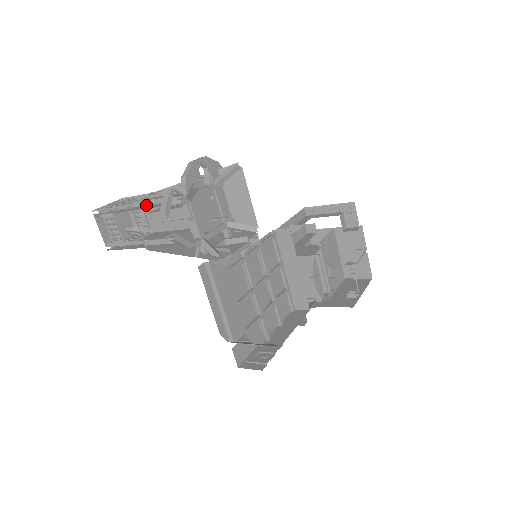
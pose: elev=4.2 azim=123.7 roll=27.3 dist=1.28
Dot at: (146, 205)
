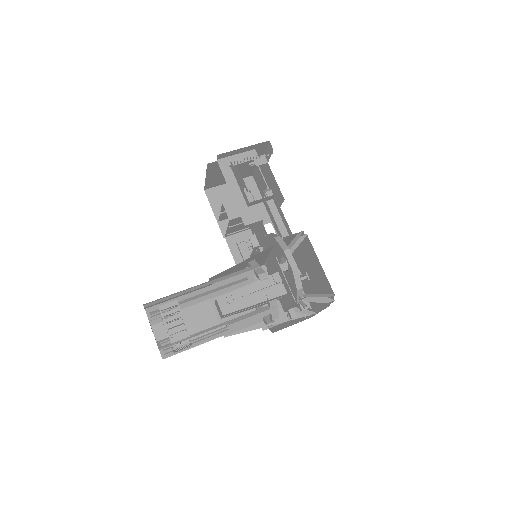
Dot at: occluded
